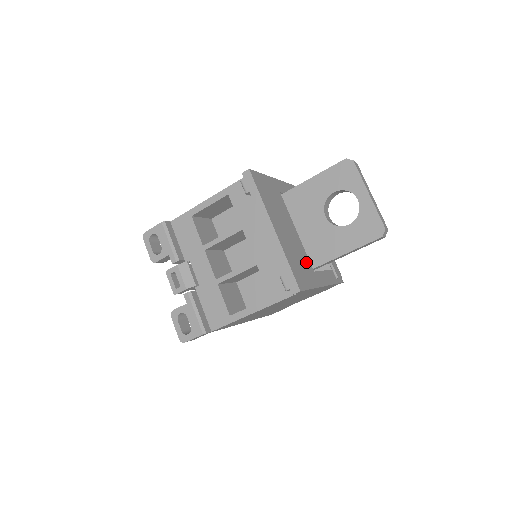
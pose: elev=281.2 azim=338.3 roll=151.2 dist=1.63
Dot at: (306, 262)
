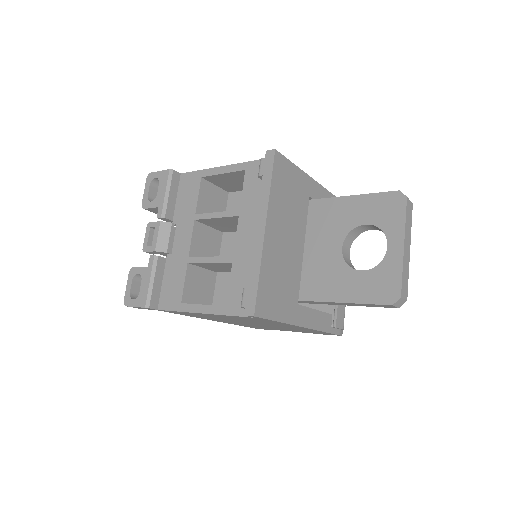
Dot at: (292, 288)
